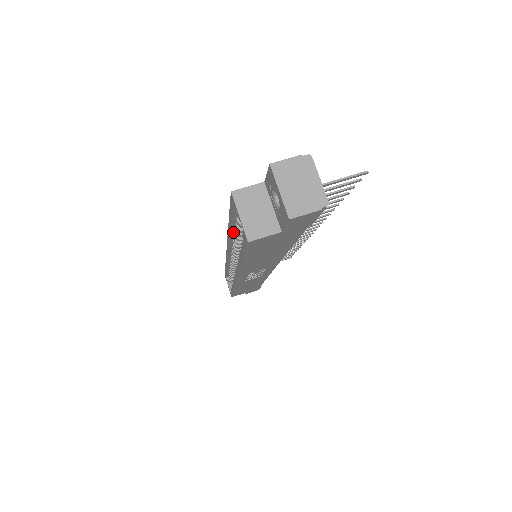
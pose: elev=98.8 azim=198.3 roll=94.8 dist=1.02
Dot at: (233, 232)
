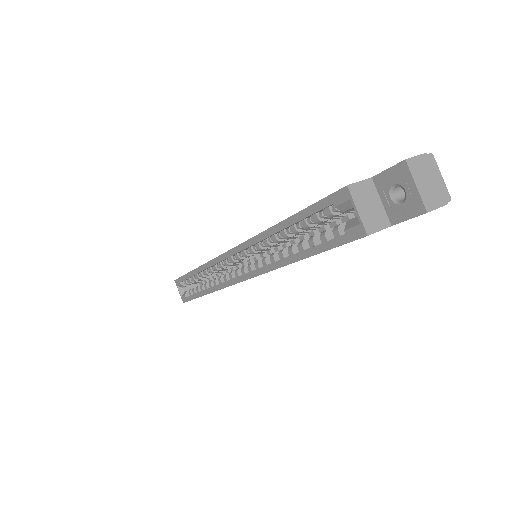
Dot at: (283, 229)
